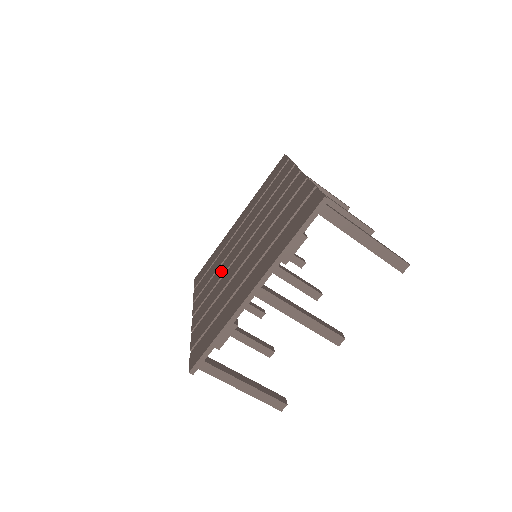
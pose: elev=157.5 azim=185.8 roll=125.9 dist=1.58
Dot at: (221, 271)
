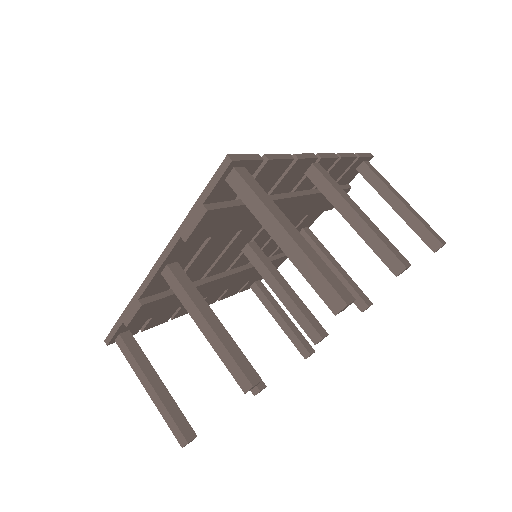
Dot at: occluded
